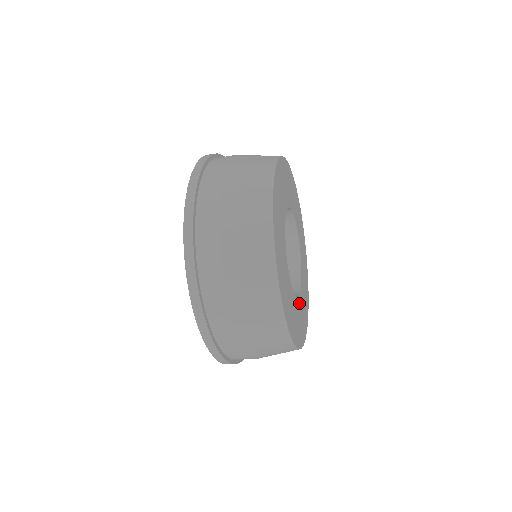
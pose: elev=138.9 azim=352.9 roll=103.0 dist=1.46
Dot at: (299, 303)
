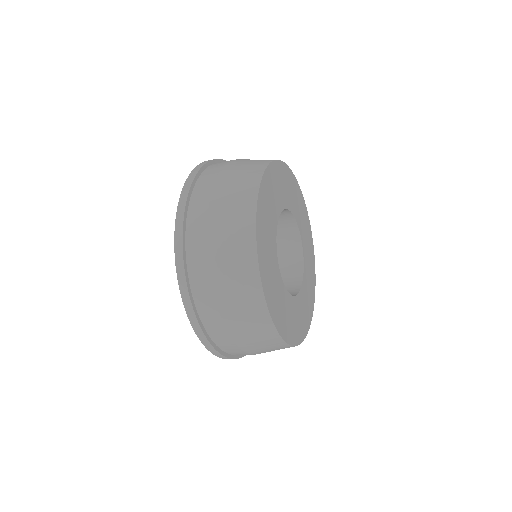
Dot at: (301, 295)
